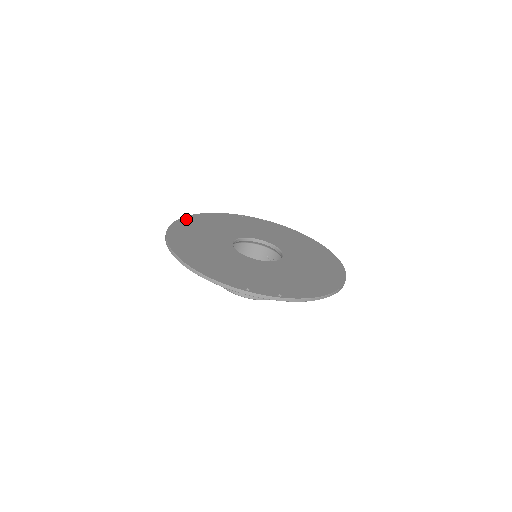
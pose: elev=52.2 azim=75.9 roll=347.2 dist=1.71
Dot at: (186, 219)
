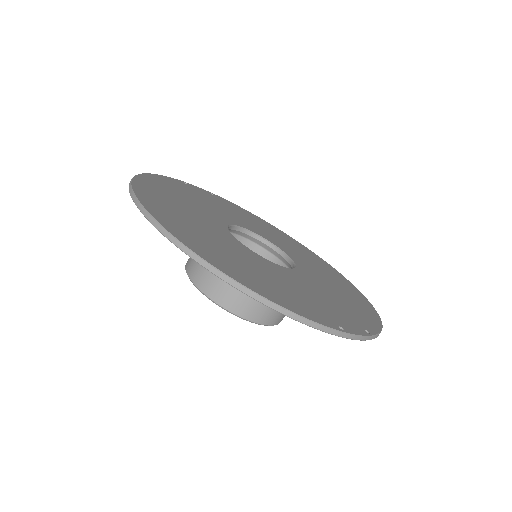
Dot at: (140, 184)
